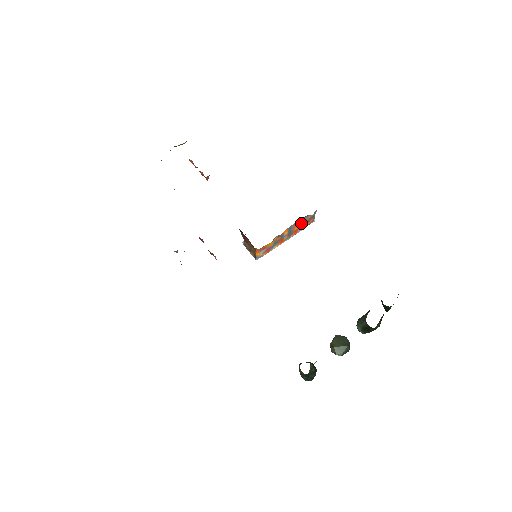
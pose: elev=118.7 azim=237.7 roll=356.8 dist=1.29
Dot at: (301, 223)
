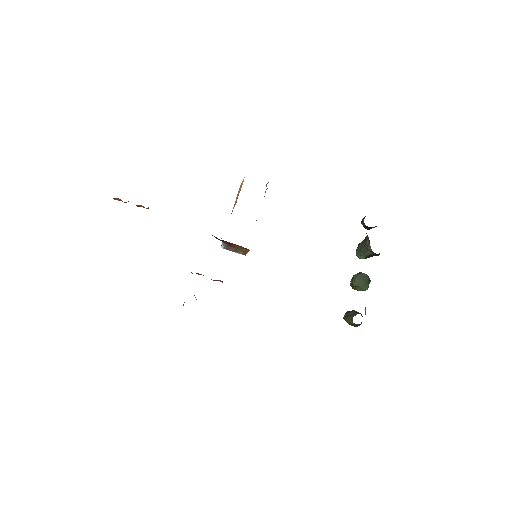
Dot at: occluded
